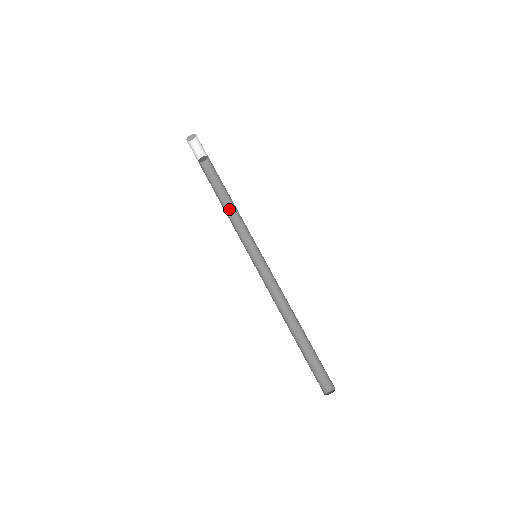
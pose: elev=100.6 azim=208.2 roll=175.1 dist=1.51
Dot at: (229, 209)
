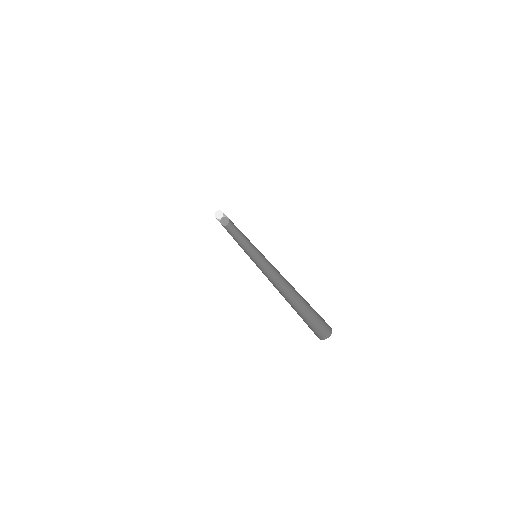
Dot at: (243, 240)
